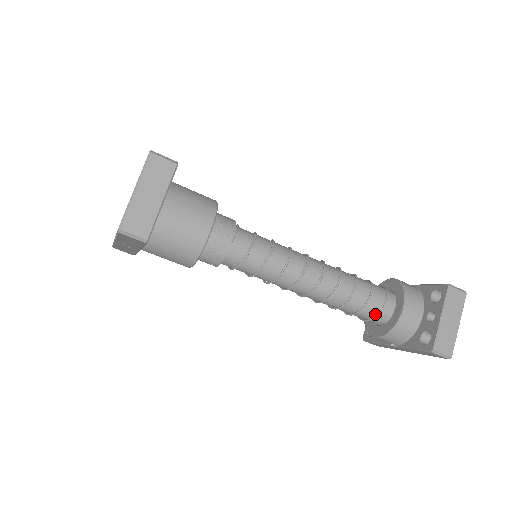
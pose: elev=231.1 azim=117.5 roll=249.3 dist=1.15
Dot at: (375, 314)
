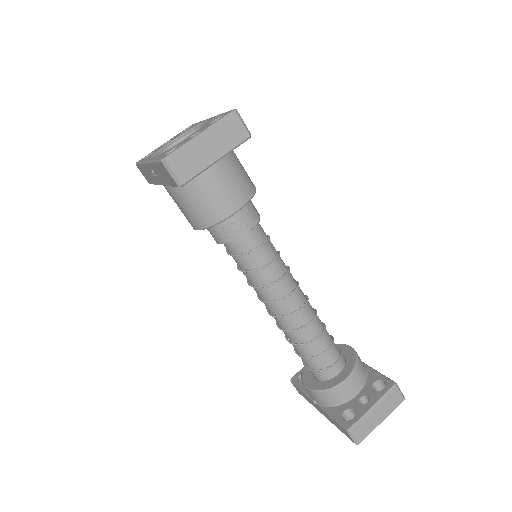
Dot at: (320, 368)
